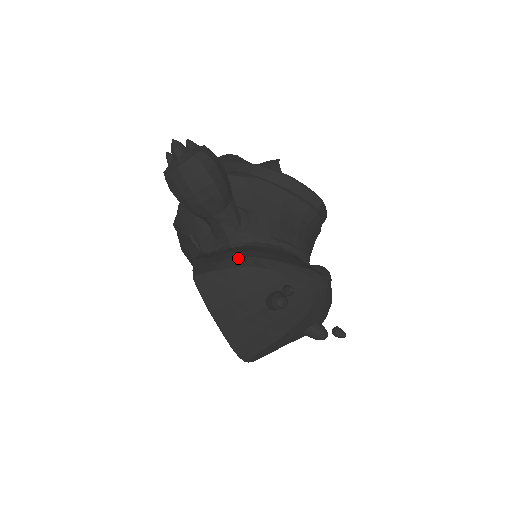
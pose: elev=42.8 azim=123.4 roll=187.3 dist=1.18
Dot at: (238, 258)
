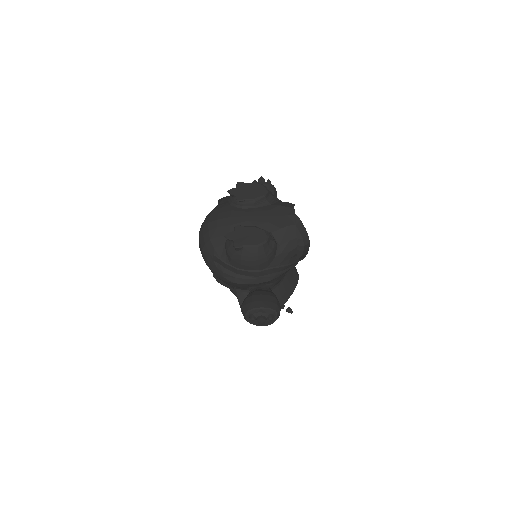
Dot at: occluded
